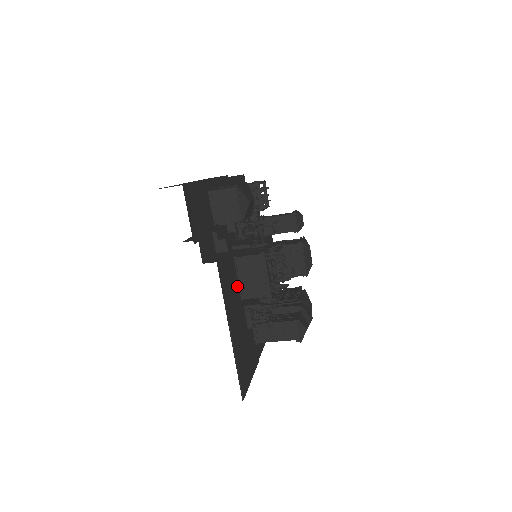
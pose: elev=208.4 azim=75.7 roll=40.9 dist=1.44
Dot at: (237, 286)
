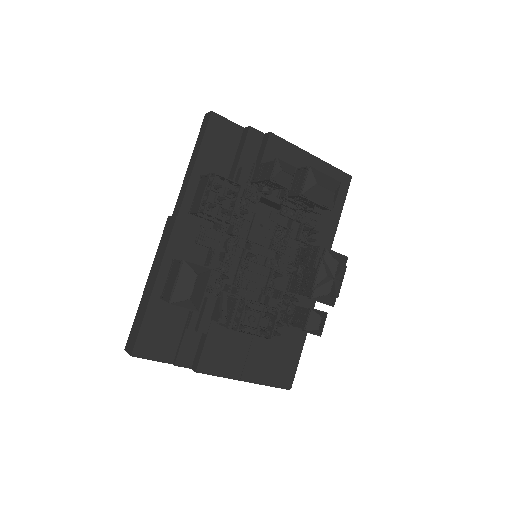
Dot at: (238, 334)
